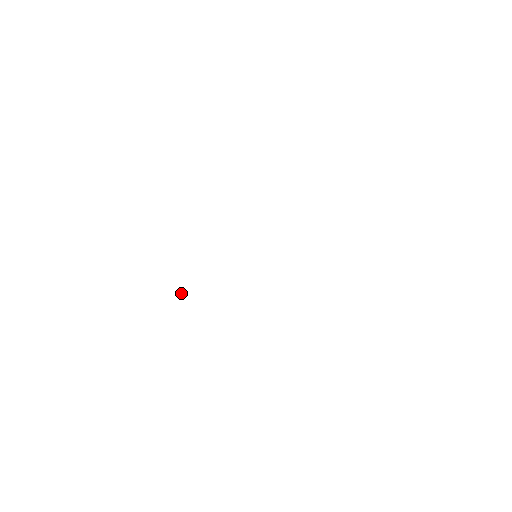
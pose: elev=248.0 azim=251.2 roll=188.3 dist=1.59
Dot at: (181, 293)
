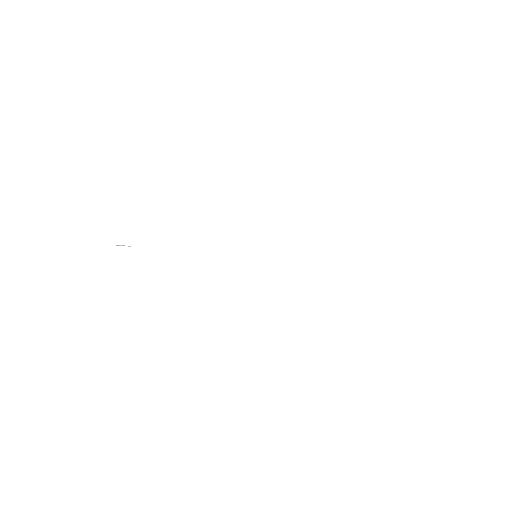
Dot at: (120, 245)
